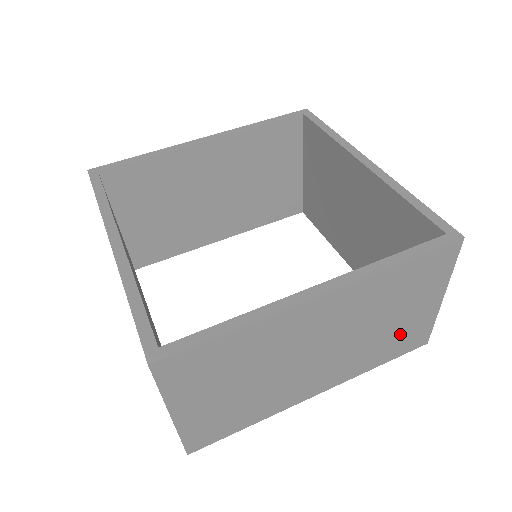
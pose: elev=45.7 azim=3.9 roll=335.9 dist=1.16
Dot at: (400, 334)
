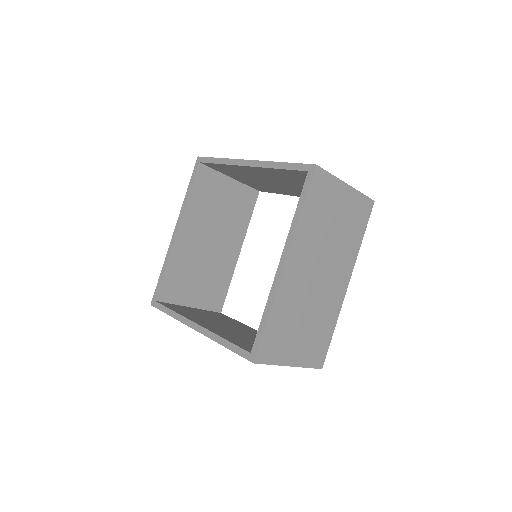
Dot at: occluded
